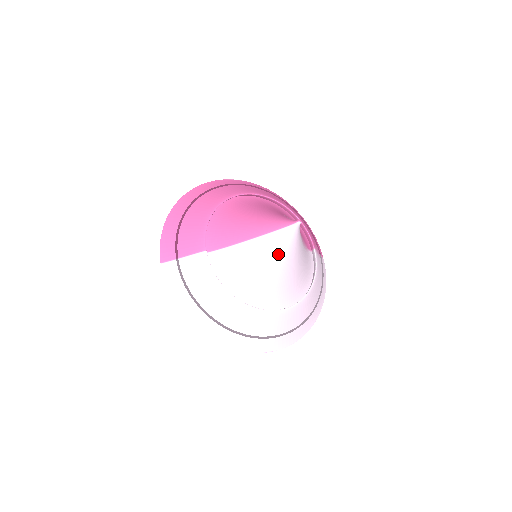
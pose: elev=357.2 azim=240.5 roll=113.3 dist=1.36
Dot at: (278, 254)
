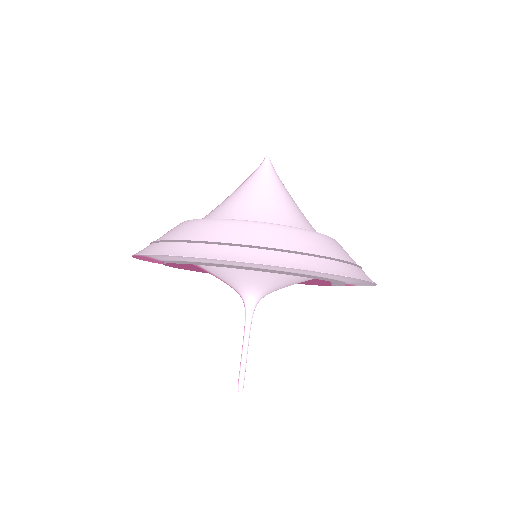
Dot at: (261, 185)
